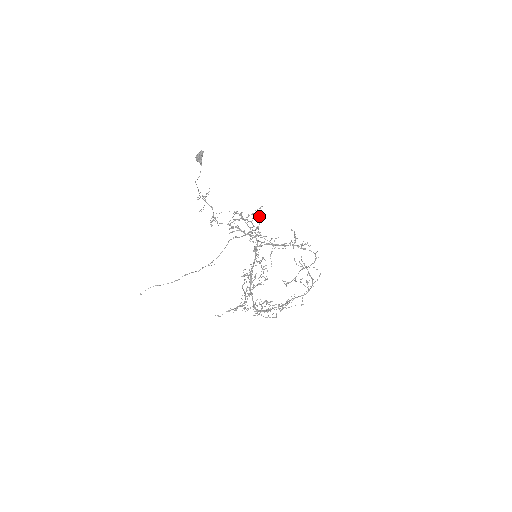
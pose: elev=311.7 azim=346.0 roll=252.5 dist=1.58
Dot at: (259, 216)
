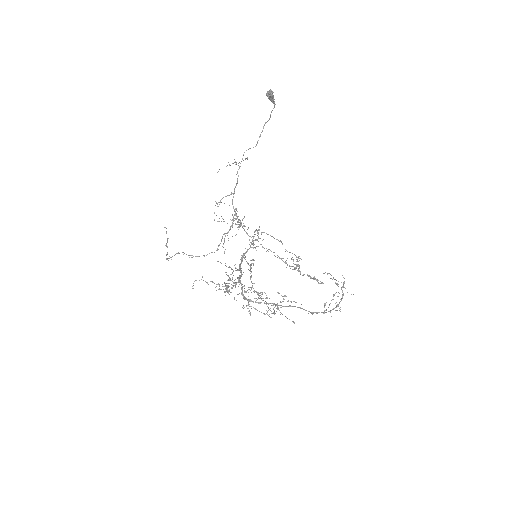
Dot at: occluded
